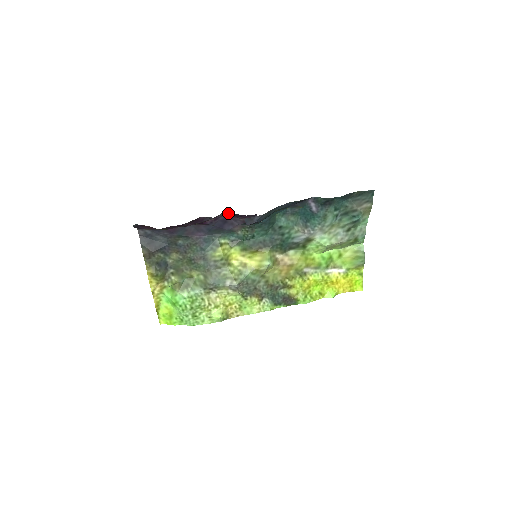
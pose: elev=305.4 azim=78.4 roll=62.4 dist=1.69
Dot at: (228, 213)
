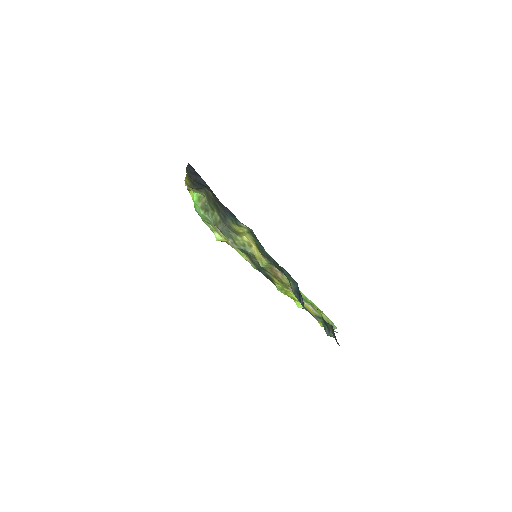
Dot at: occluded
